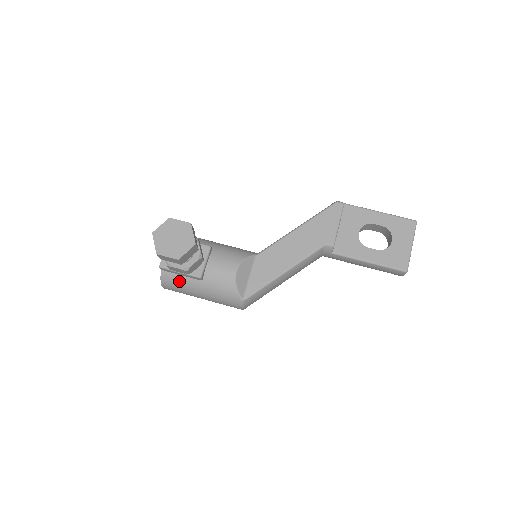
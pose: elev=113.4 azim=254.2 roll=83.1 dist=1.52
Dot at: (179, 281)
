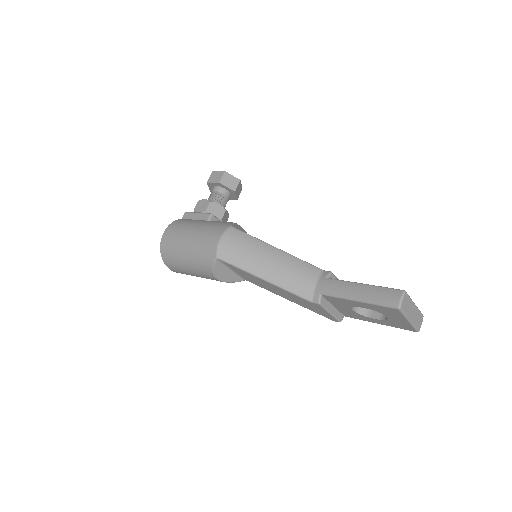
Dot at: (188, 221)
